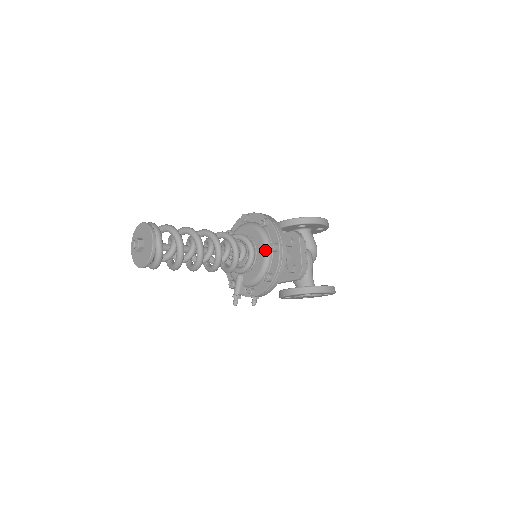
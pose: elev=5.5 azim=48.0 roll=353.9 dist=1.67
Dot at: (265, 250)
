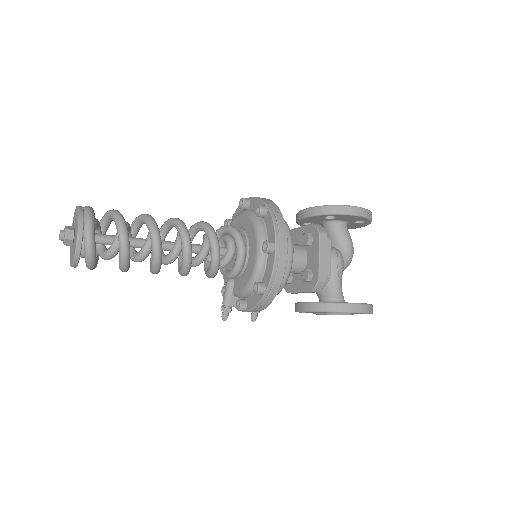
Dot at: (257, 250)
